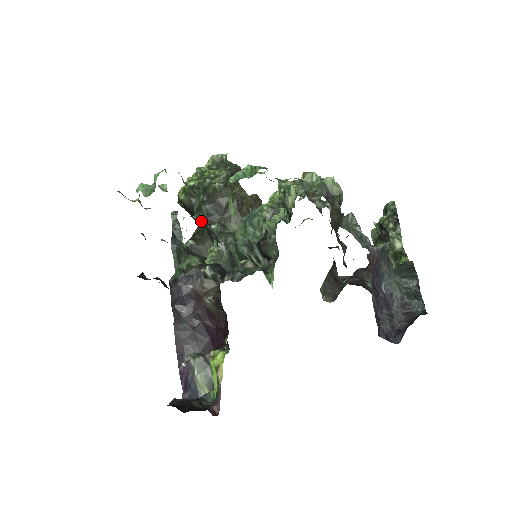
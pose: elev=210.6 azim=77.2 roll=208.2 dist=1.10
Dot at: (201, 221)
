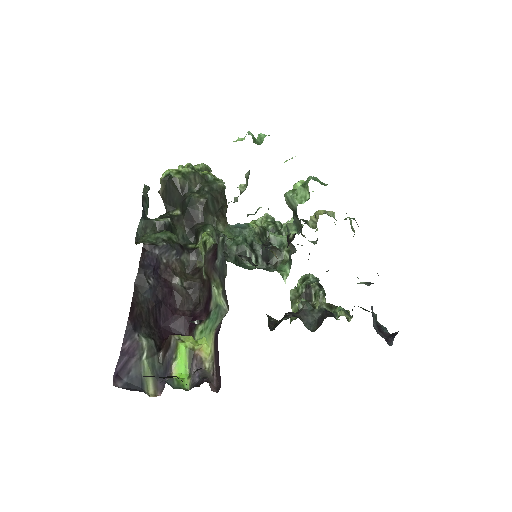
Dot at: occluded
